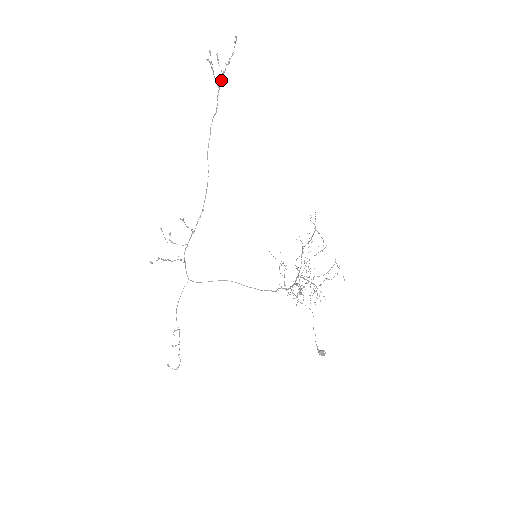
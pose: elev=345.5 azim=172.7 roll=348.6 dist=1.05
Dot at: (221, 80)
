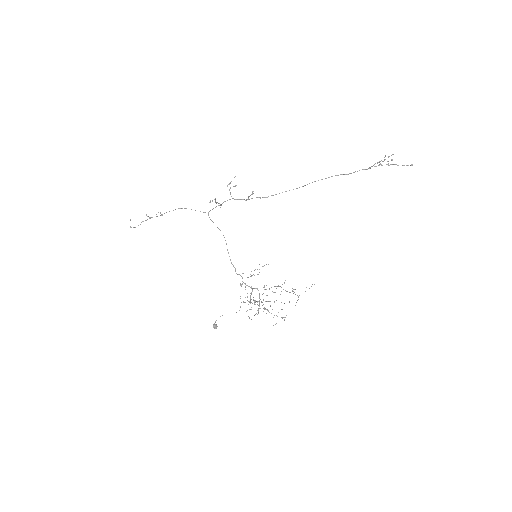
Dot at: (374, 166)
